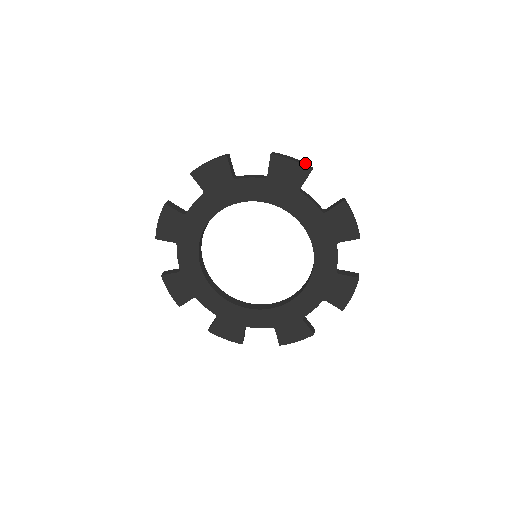
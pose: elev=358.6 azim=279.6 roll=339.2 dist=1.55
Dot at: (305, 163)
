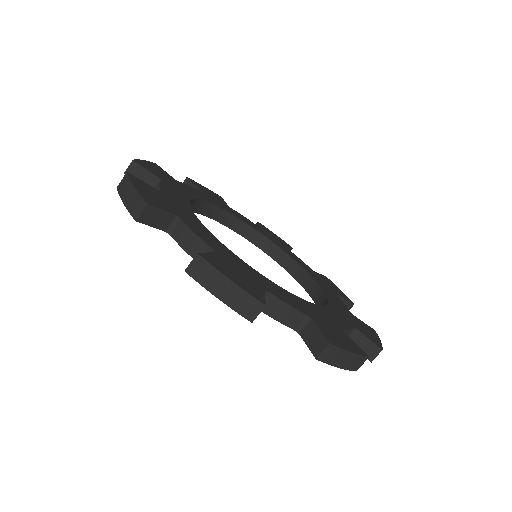
Dot at: (250, 297)
